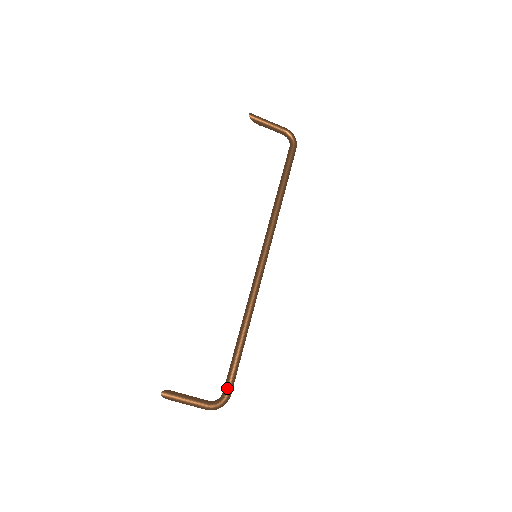
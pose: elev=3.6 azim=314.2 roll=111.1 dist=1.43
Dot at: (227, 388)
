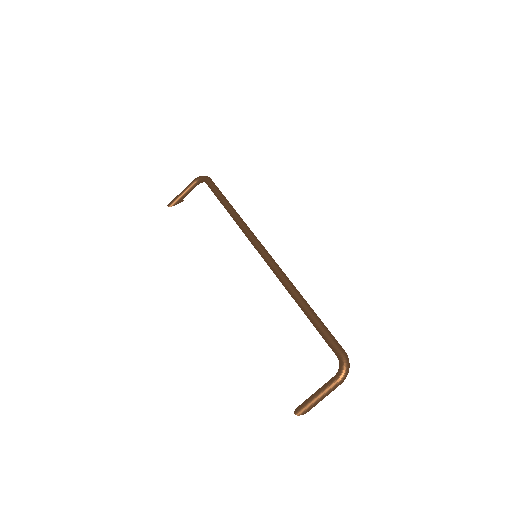
Dot at: (334, 351)
